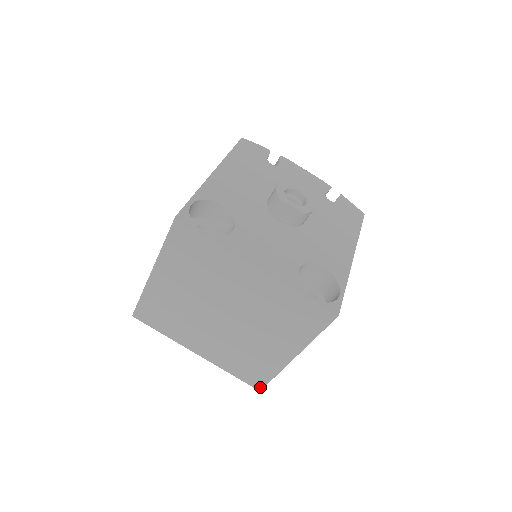
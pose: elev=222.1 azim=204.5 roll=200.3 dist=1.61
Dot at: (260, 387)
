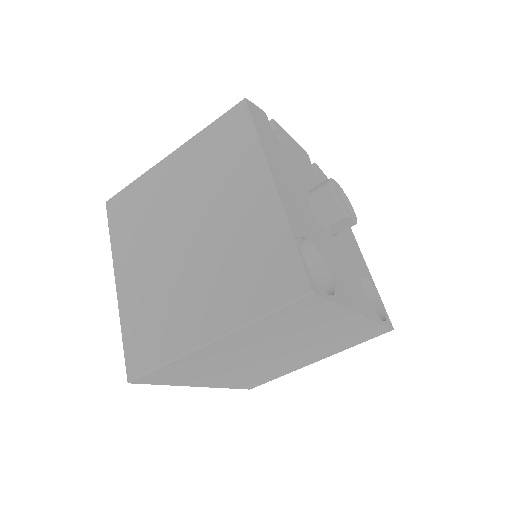
Dot at: (254, 387)
